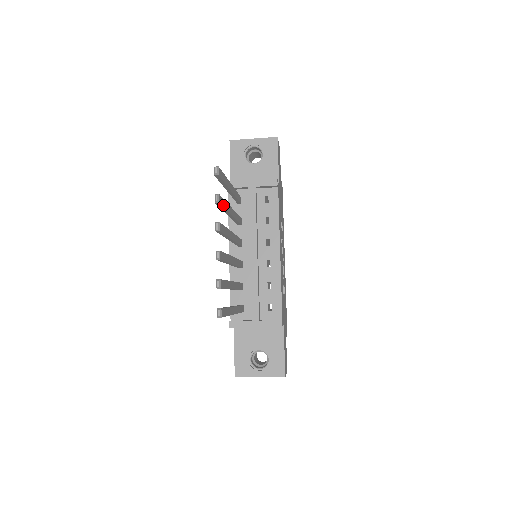
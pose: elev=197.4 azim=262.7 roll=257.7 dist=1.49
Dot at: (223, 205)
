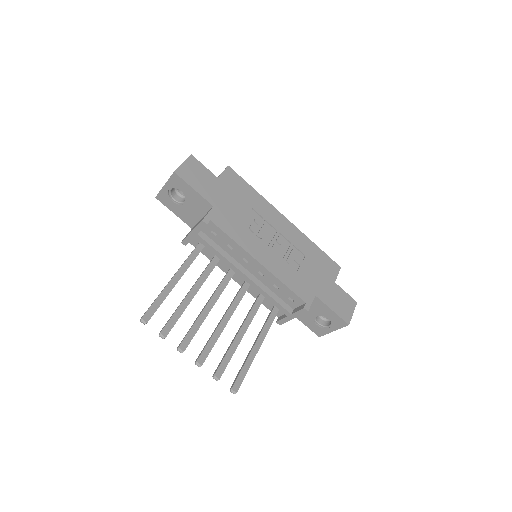
Dot at: (173, 323)
